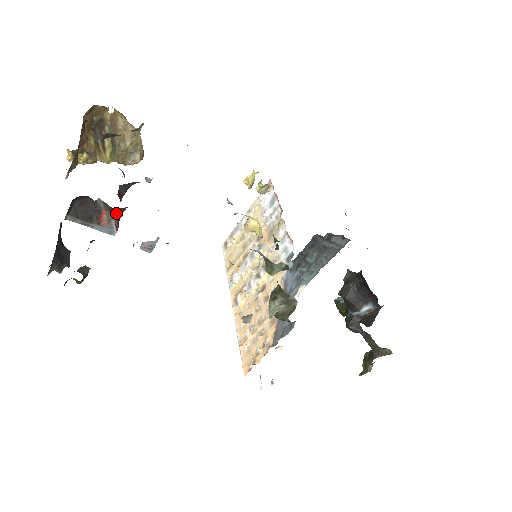
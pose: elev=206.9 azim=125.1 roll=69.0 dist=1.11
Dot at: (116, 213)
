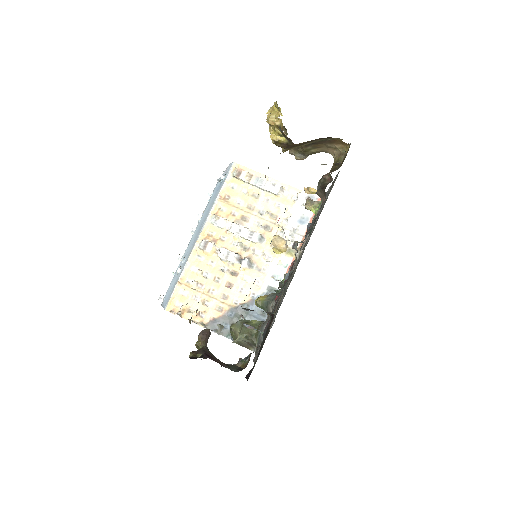
Dot at: occluded
